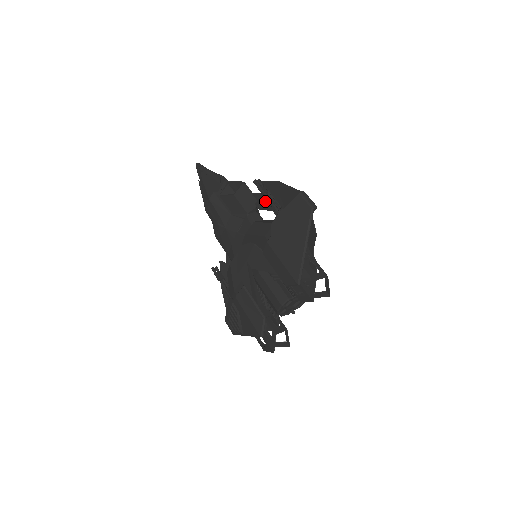
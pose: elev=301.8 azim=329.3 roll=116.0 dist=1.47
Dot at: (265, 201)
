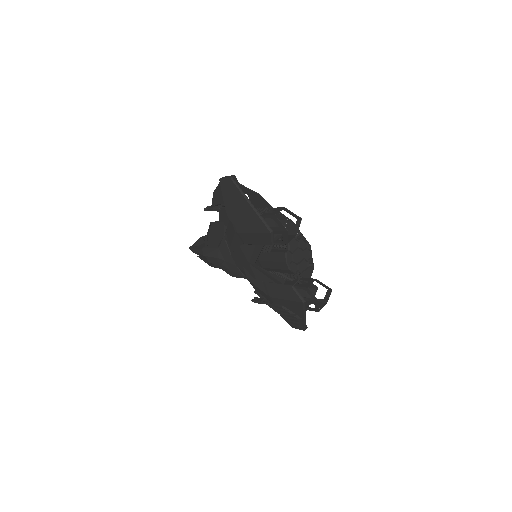
Dot at: (225, 216)
